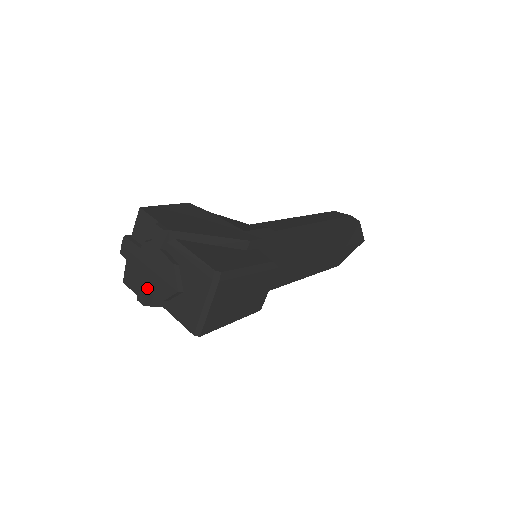
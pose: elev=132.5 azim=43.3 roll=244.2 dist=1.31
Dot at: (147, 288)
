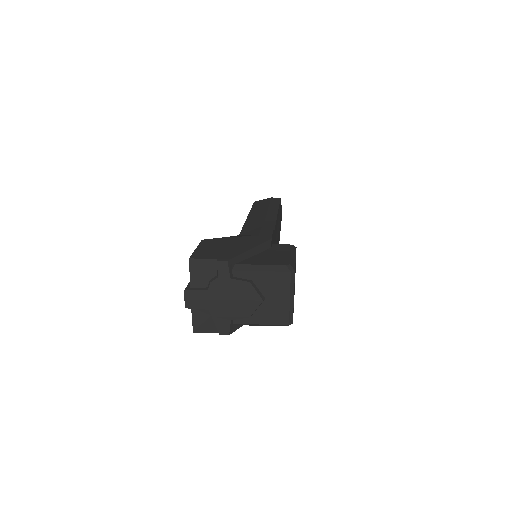
Dot at: (228, 318)
